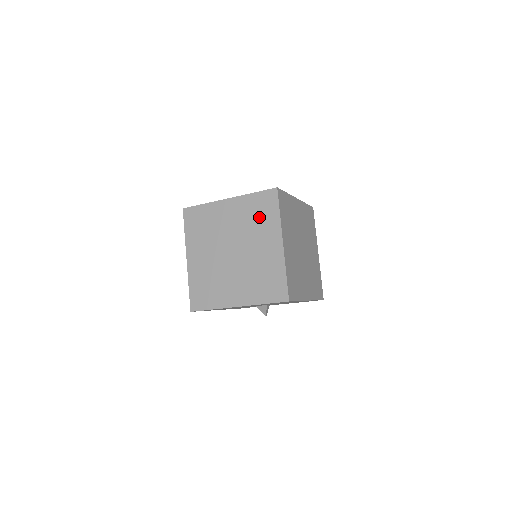
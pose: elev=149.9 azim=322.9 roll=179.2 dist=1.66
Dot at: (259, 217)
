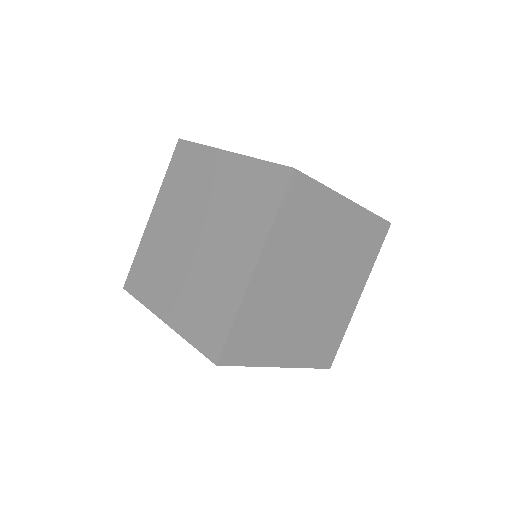
Dot at: (248, 204)
